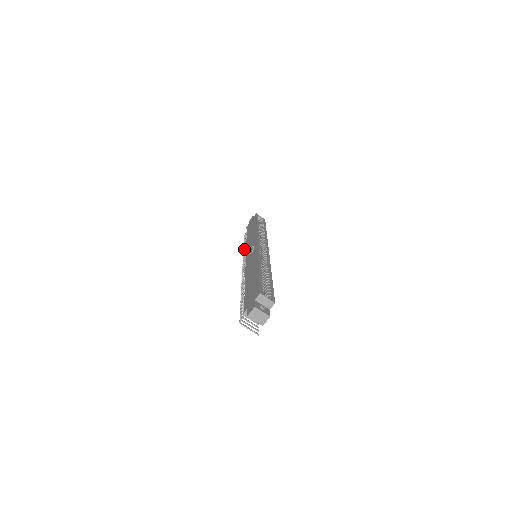
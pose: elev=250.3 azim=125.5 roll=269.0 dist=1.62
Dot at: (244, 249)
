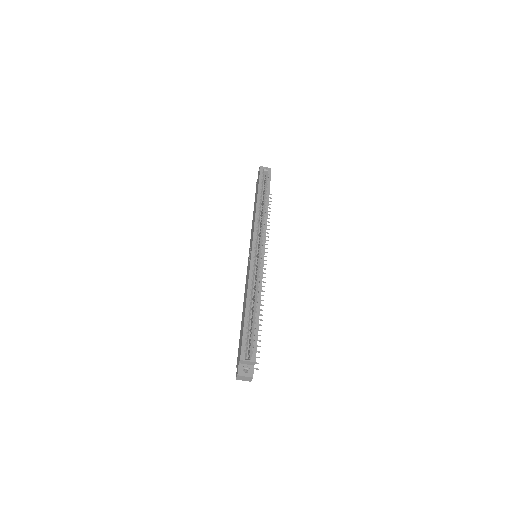
Dot at: occluded
